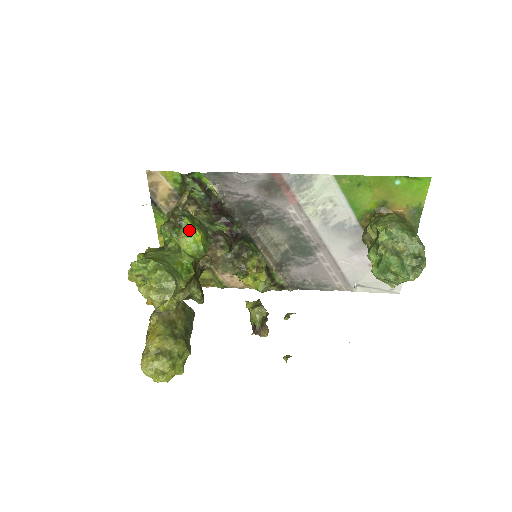
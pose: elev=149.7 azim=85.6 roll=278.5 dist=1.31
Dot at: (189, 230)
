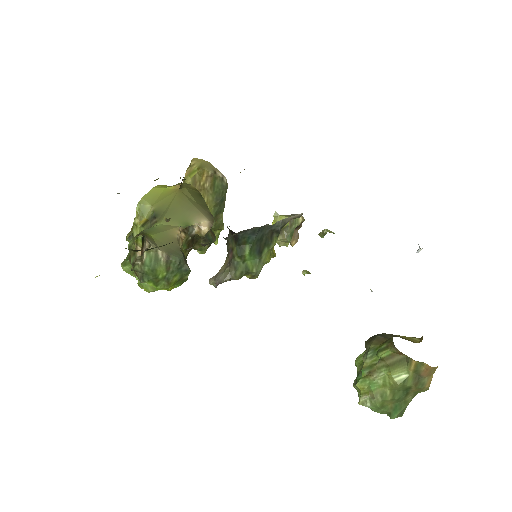
Dot at: occluded
